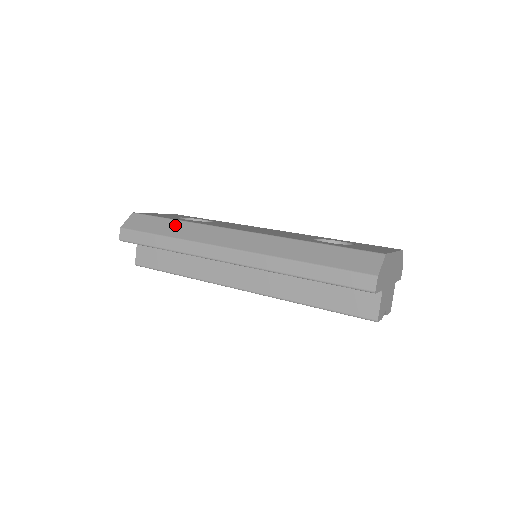
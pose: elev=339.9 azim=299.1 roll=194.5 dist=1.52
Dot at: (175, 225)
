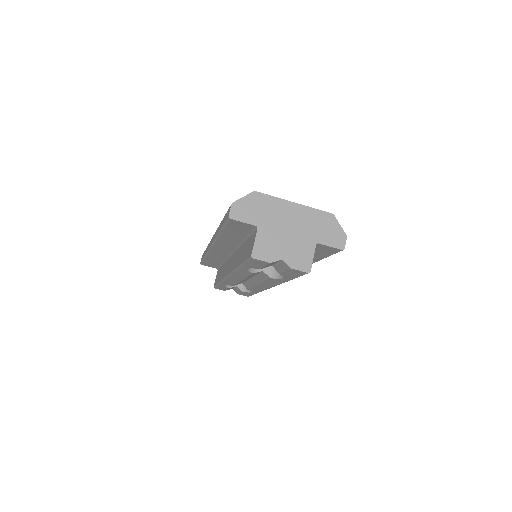
Dot at: occluded
